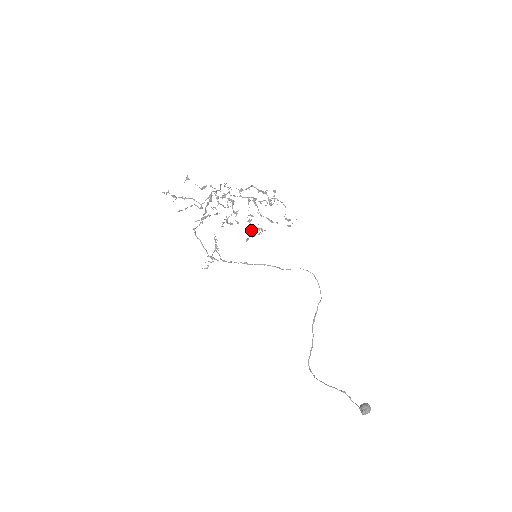
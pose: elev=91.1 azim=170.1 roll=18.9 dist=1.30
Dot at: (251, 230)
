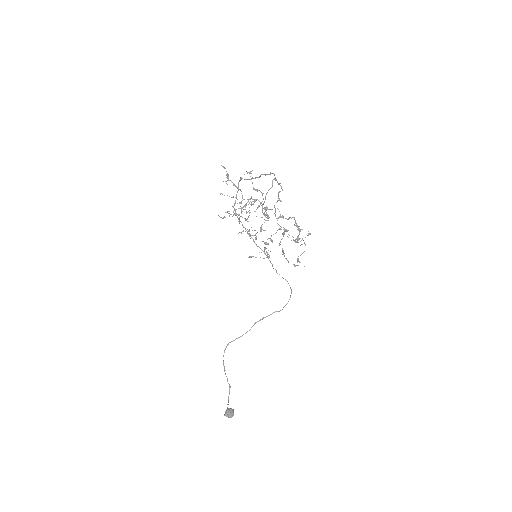
Dot at: occluded
